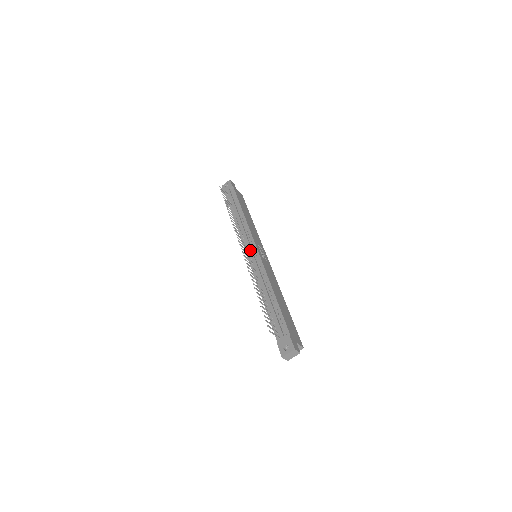
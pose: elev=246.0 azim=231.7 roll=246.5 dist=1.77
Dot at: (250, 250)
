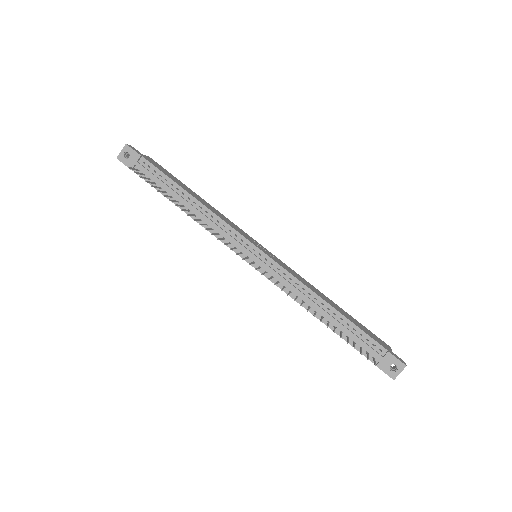
Dot at: (252, 256)
